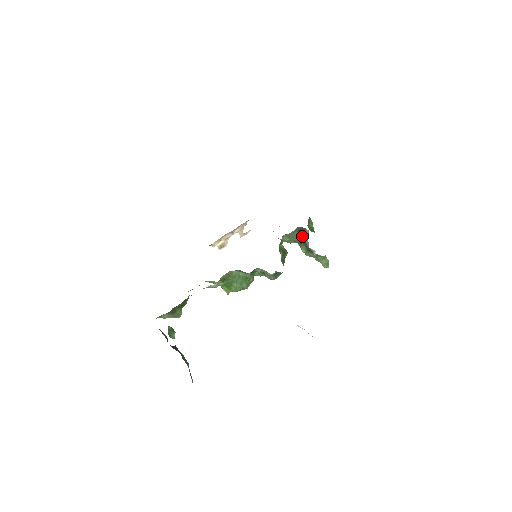
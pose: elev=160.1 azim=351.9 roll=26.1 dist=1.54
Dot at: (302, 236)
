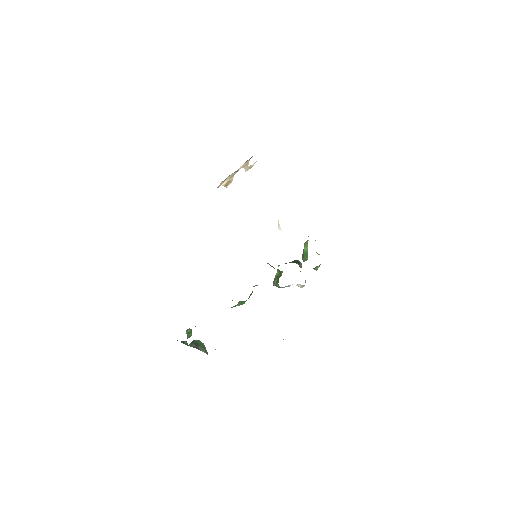
Dot at: (296, 262)
